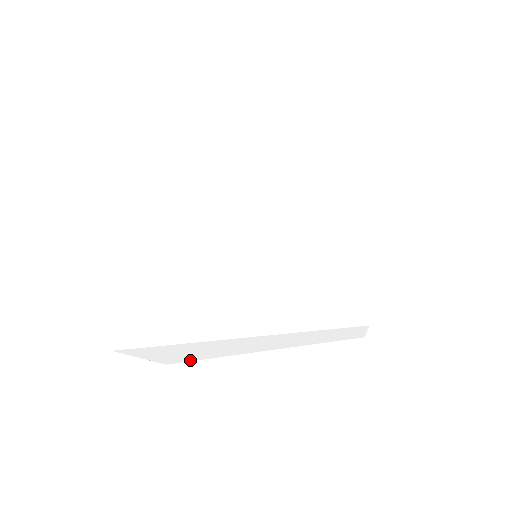
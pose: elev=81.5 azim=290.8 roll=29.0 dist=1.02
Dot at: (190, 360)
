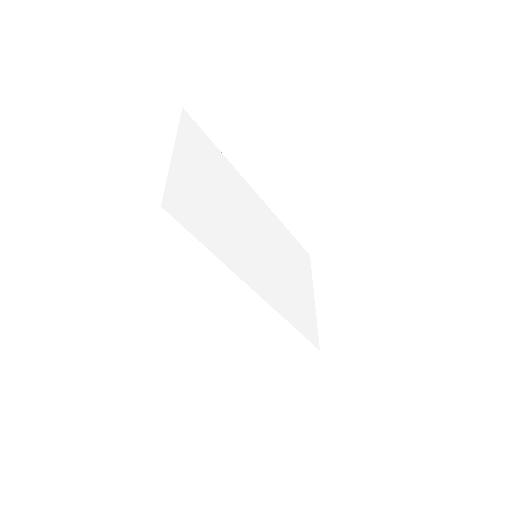
Dot at: (189, 277)
